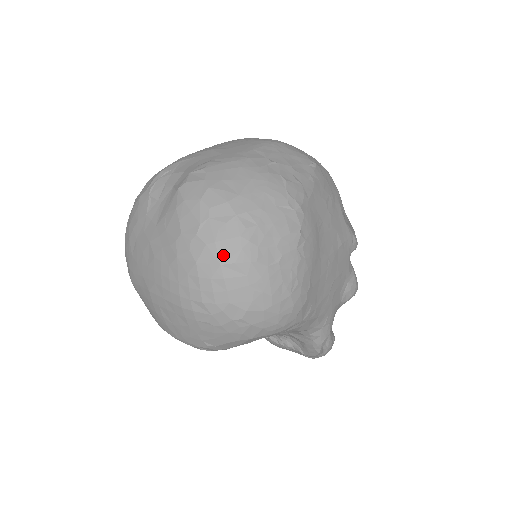
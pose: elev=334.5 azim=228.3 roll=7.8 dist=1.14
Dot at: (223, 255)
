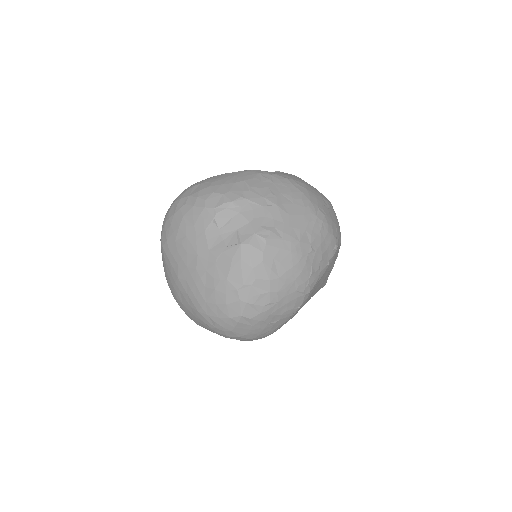
Dot at: (246, 312)
